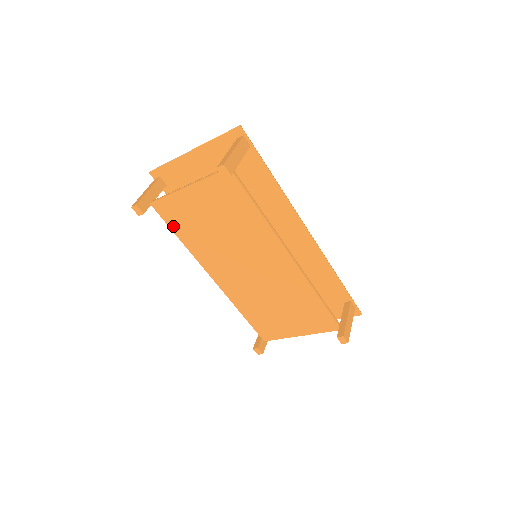
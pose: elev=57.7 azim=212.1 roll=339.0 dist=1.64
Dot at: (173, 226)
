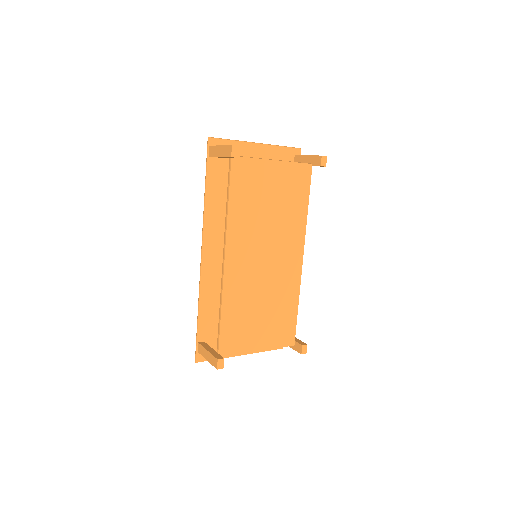
Dot at: (234, 188)
